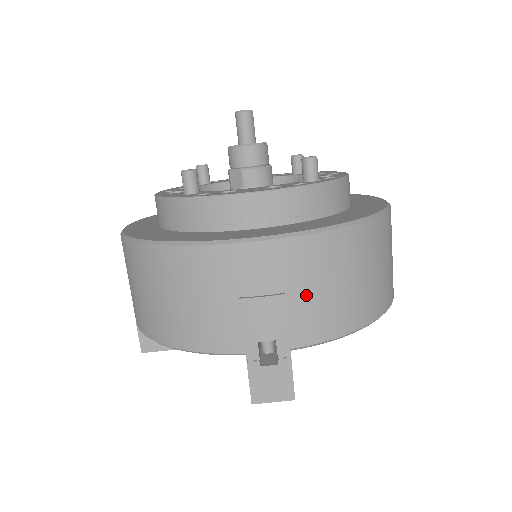
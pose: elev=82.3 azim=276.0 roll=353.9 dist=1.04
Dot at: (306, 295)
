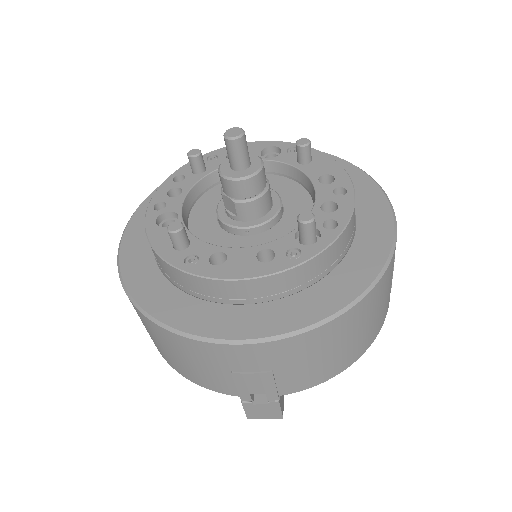
Dot at: (292, 369)
